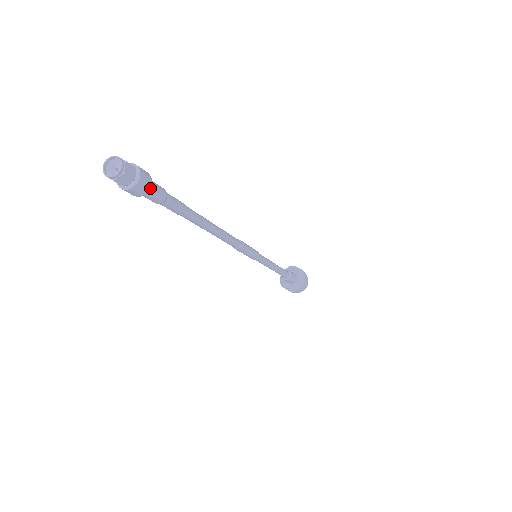
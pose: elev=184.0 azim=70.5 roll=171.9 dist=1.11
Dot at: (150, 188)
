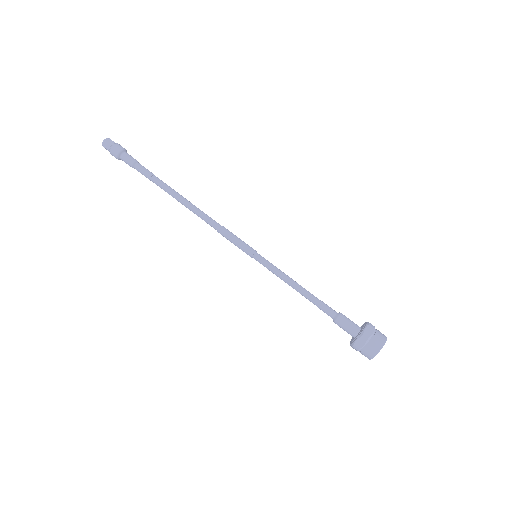
Dot at: (120, 152)
